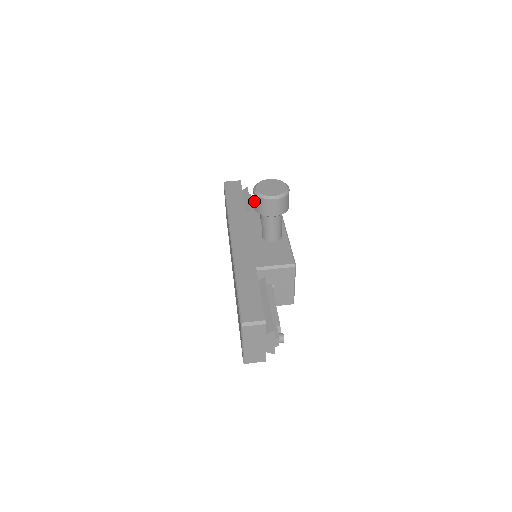
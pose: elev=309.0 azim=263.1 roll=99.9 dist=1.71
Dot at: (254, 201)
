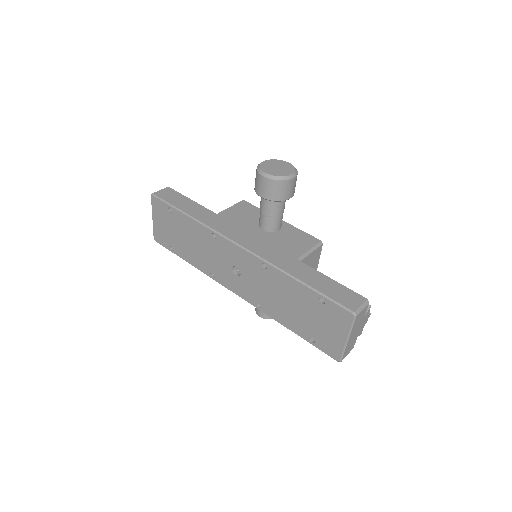
Dot at: (266, 189)
